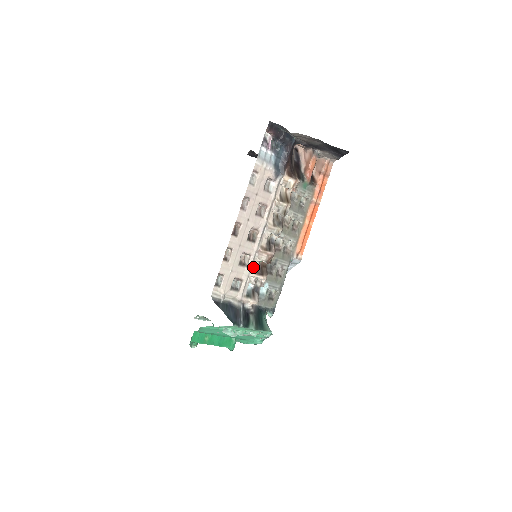
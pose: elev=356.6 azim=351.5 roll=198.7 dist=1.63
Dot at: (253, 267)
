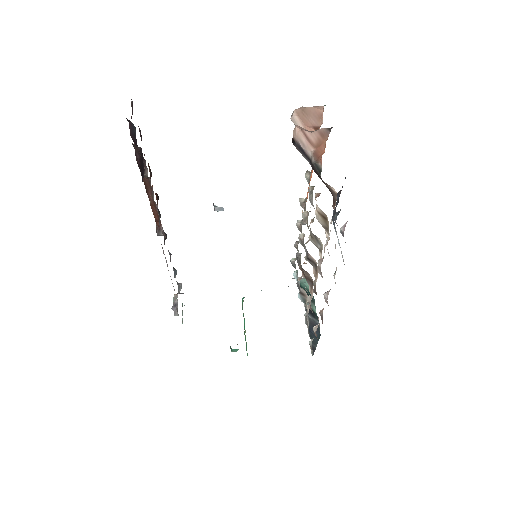
Dot at: occluded
